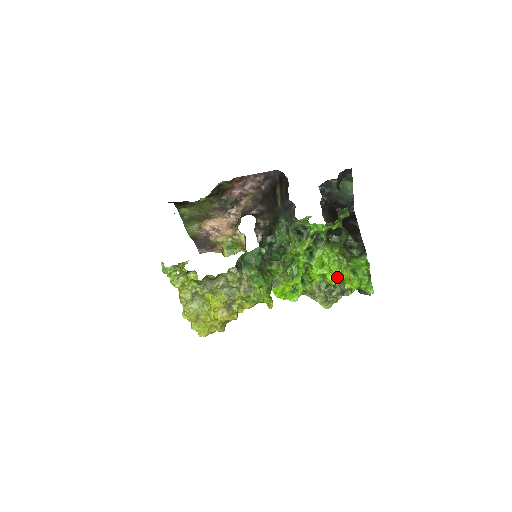
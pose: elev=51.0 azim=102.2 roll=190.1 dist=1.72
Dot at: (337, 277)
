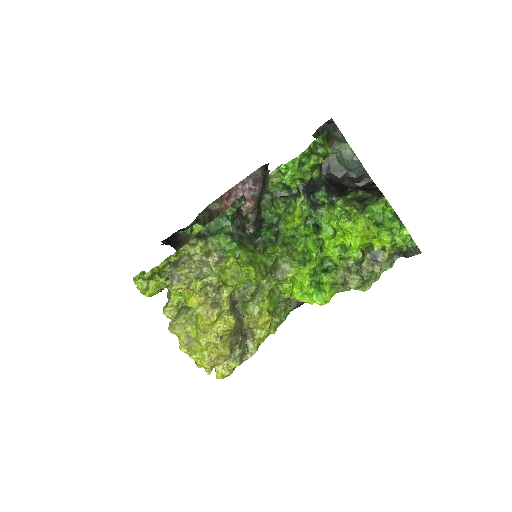
Dot at: (351, 232)
